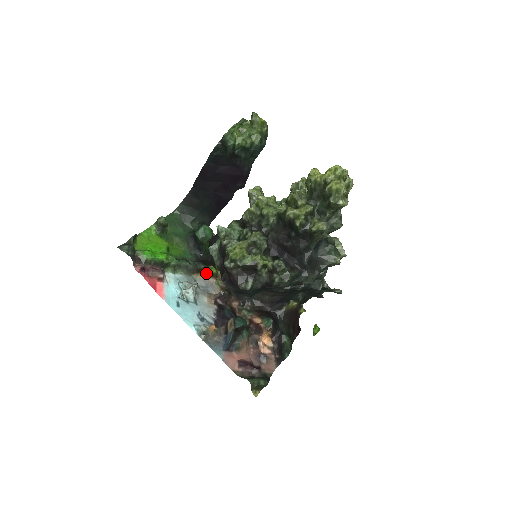
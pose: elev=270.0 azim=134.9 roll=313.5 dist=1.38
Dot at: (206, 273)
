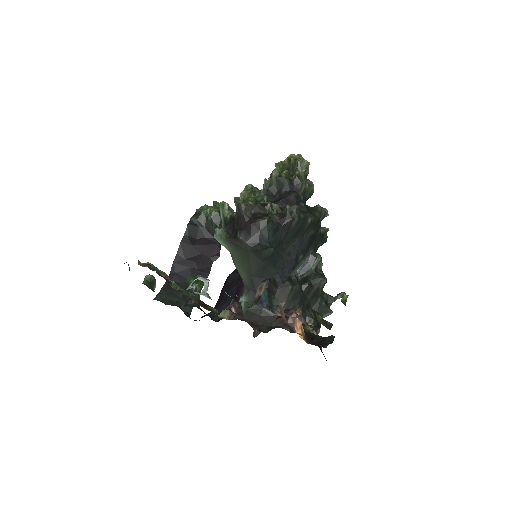
Dot at: (207, 309)
